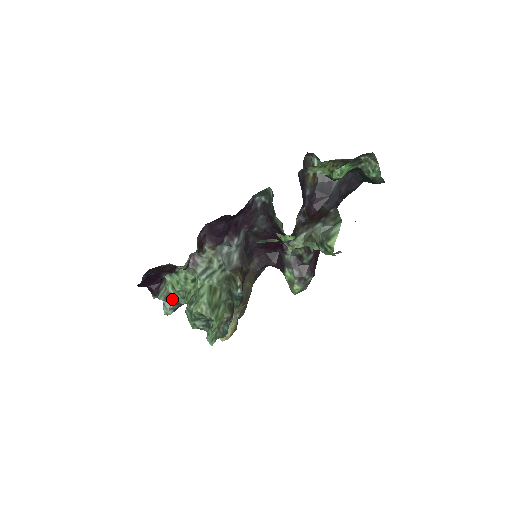
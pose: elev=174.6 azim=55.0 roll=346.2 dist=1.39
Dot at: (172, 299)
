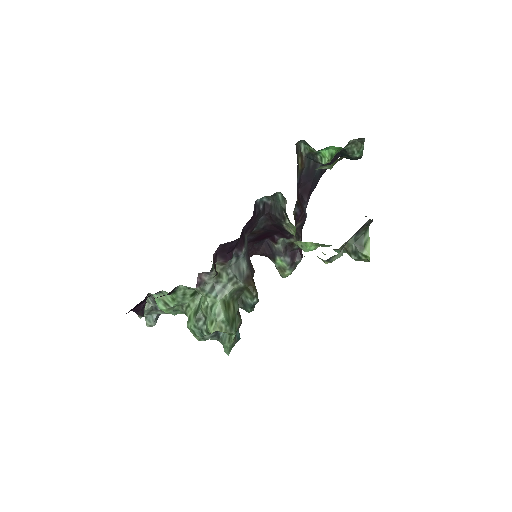
Dot at: (158, 312)
